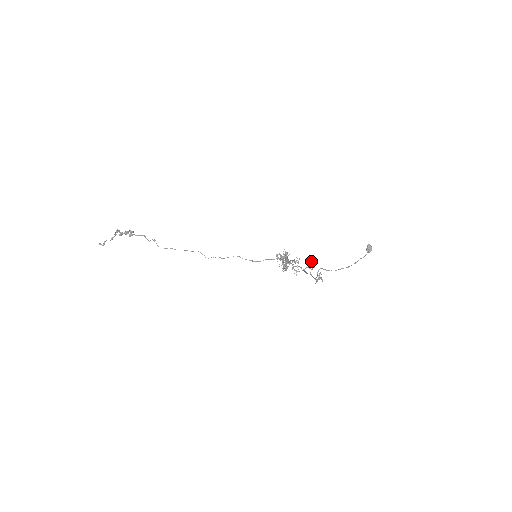
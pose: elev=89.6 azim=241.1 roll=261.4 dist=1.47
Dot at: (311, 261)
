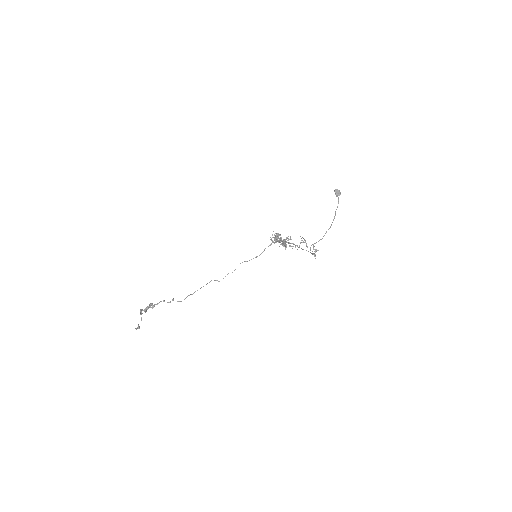
Dot at: occluded
